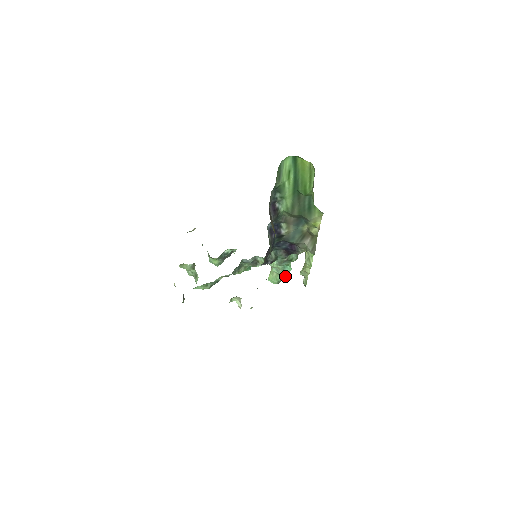
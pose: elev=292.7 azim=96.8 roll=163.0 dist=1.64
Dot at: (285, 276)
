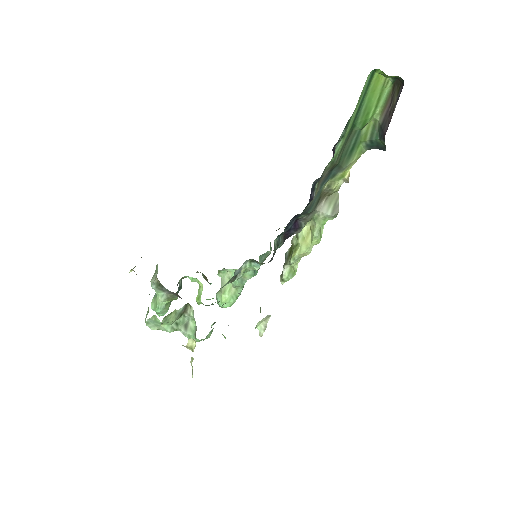
Dot at: occluded
